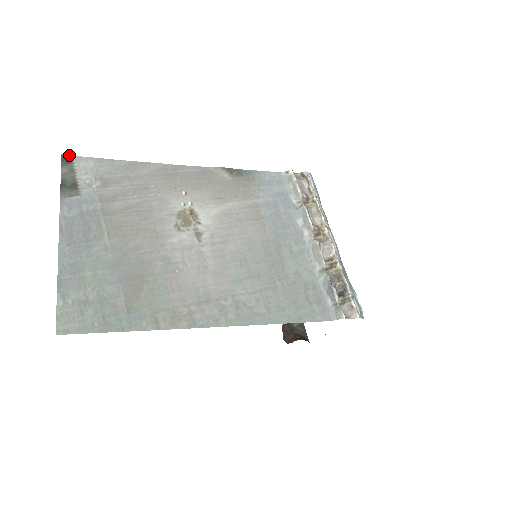
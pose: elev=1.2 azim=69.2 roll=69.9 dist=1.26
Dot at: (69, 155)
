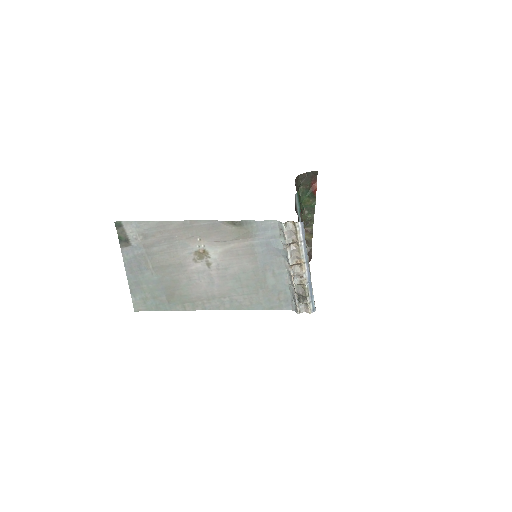
Dot at: (119, 221)
